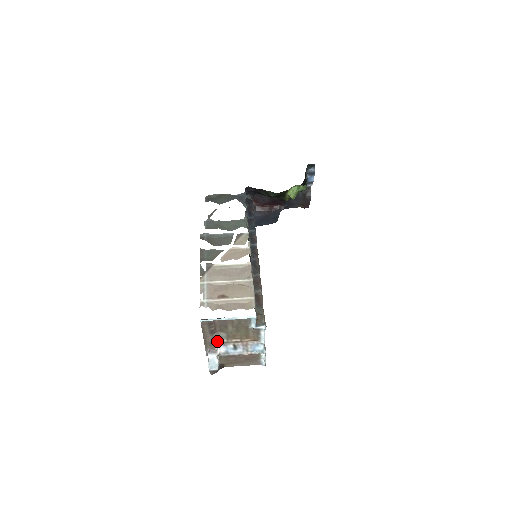
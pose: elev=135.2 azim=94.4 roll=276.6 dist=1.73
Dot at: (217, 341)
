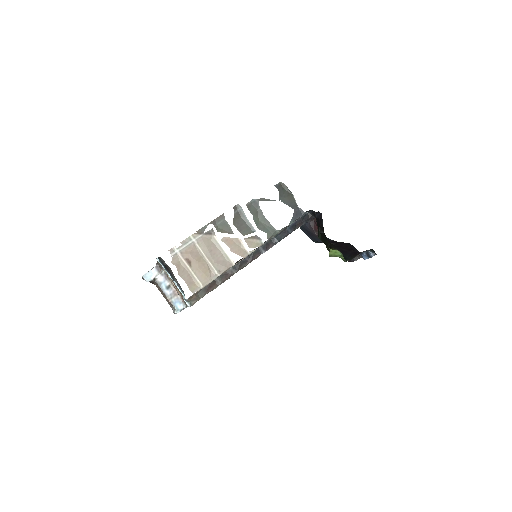
Dot at: occluded
